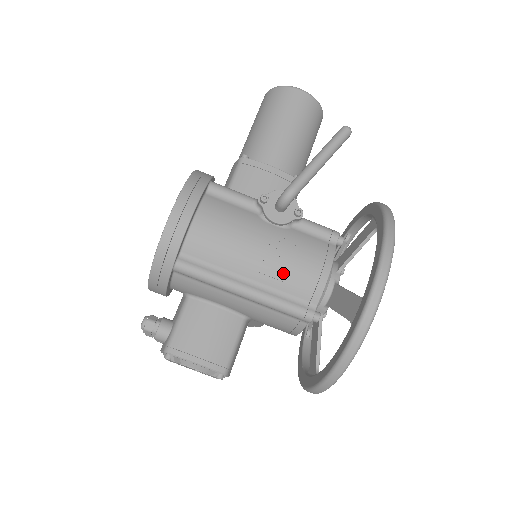
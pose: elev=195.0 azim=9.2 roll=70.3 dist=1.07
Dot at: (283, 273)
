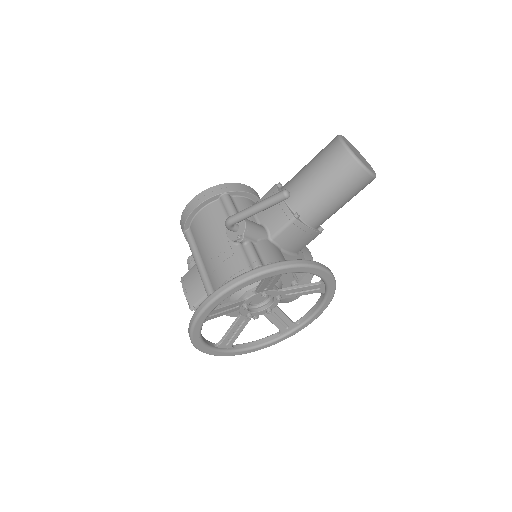
Dot at: (211, 269)
